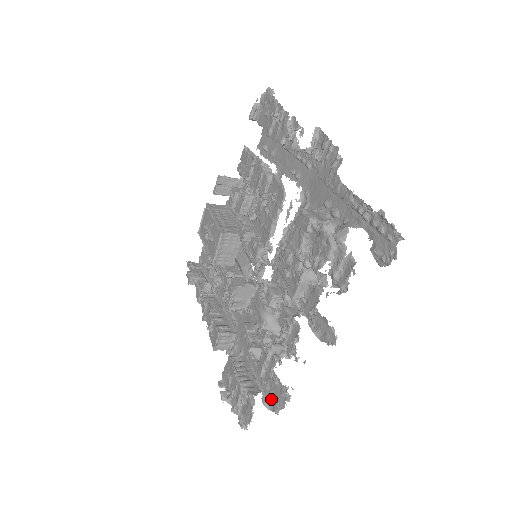
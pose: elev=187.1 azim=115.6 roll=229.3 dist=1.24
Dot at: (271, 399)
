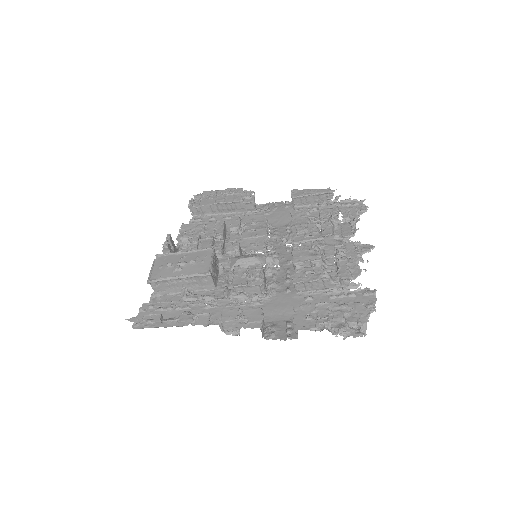
Dot at: occluded
